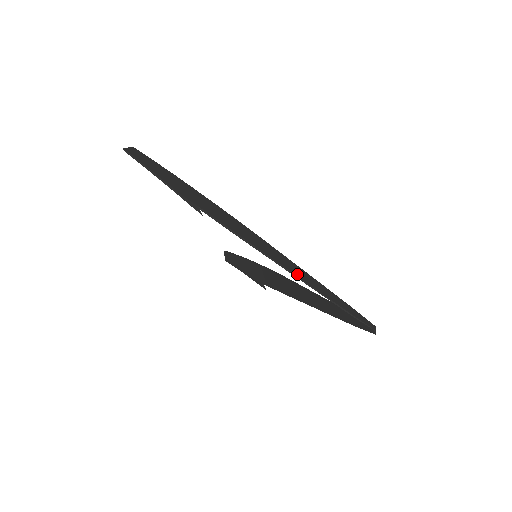
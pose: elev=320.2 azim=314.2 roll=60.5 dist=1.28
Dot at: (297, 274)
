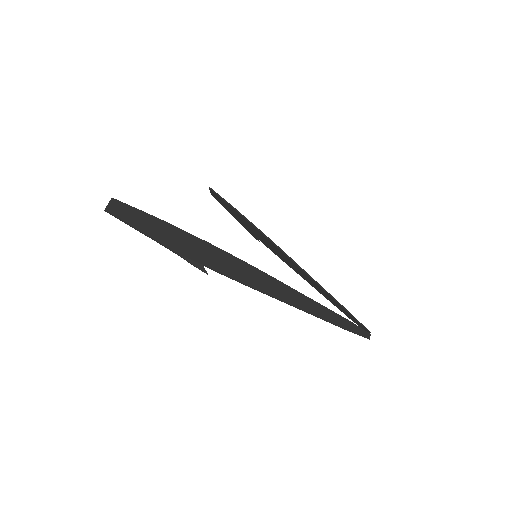
Dot at: (303, 308)
